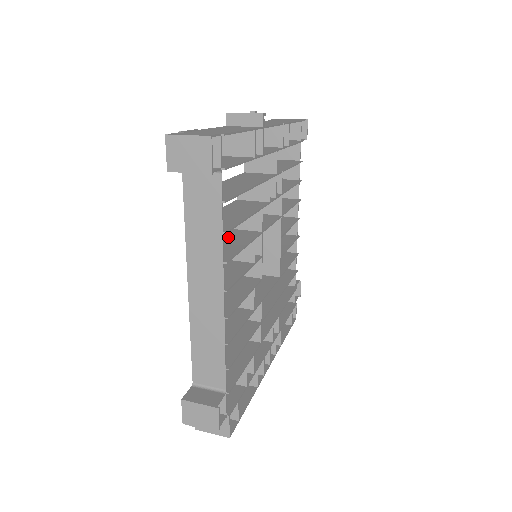
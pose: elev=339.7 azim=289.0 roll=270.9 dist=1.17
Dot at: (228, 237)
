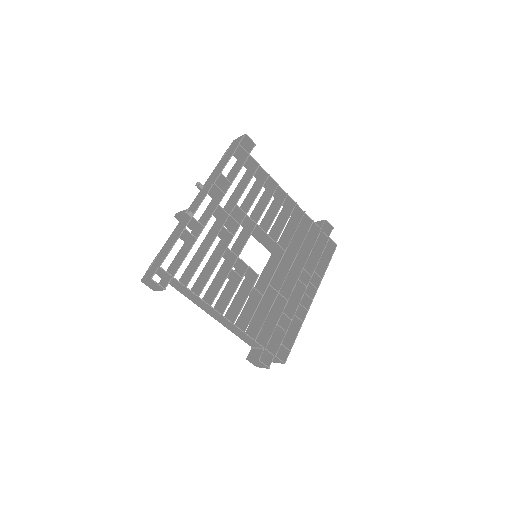
Dot at: (221, 273)
